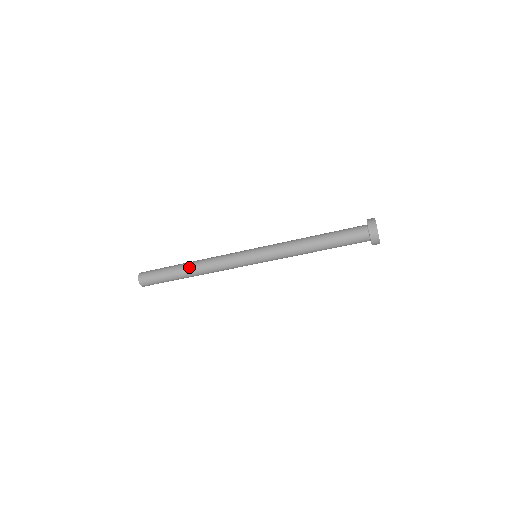
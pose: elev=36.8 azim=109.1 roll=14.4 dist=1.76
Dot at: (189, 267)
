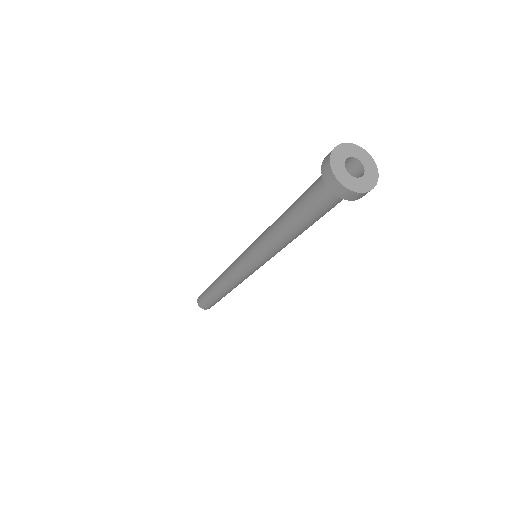
Dot at: (220, 292)
